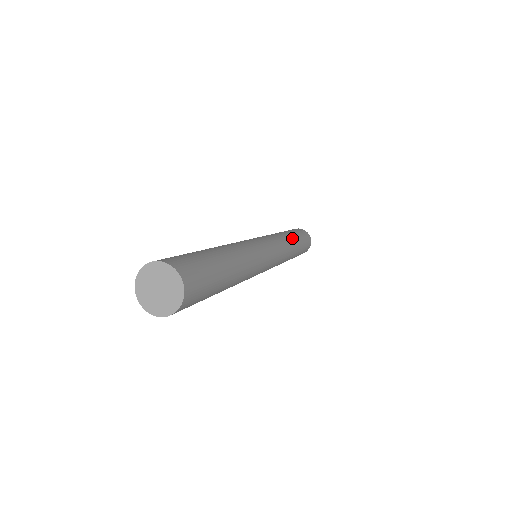
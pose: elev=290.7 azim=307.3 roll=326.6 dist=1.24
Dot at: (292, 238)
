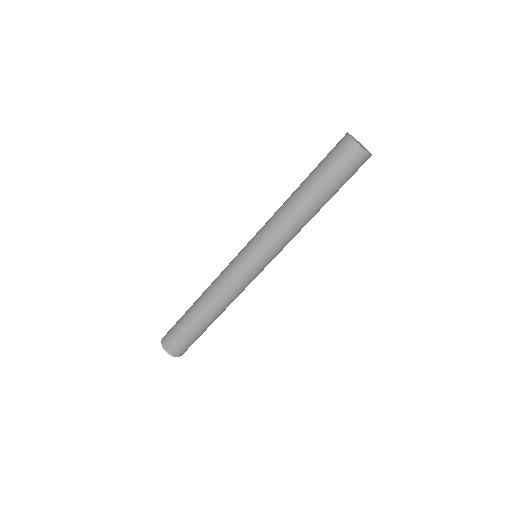
Dot at: (310, 211)
